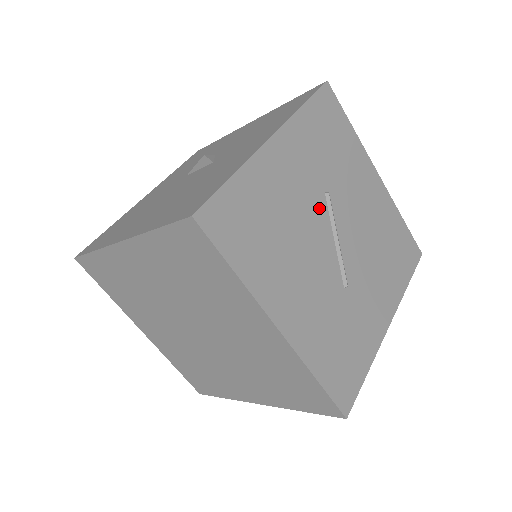
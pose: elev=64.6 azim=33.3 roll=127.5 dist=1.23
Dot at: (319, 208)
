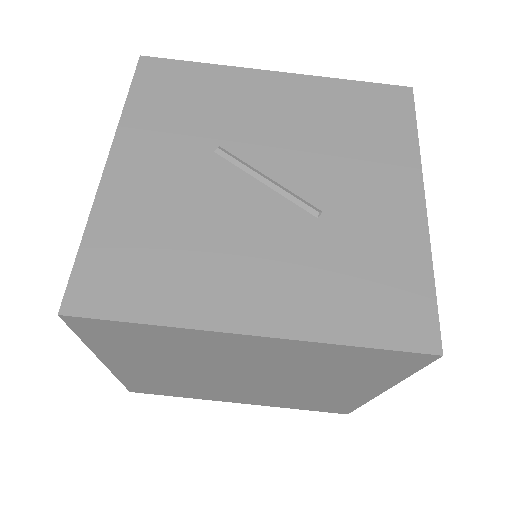
Dot at: (217, 172)
